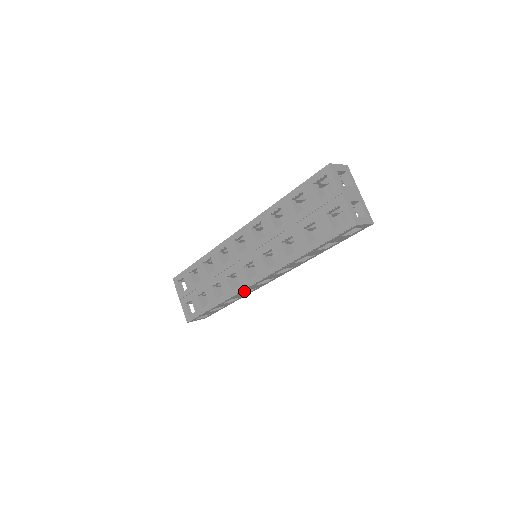
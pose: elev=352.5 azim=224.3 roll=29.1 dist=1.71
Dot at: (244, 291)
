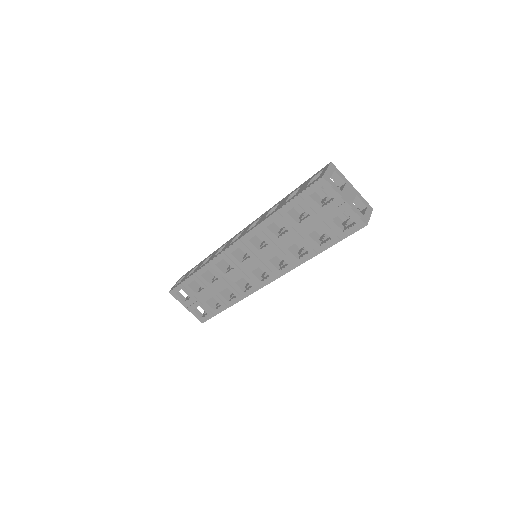
Dot at: occluded
